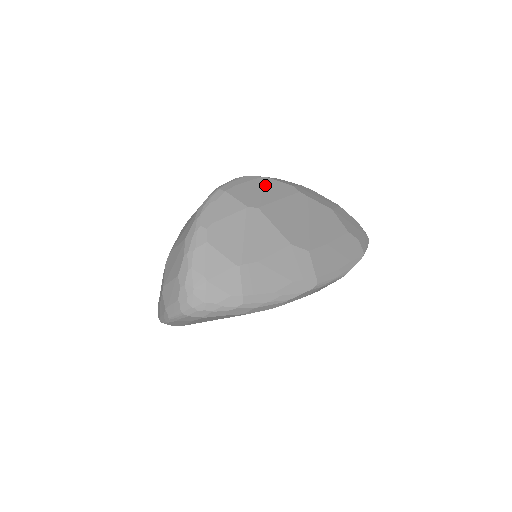
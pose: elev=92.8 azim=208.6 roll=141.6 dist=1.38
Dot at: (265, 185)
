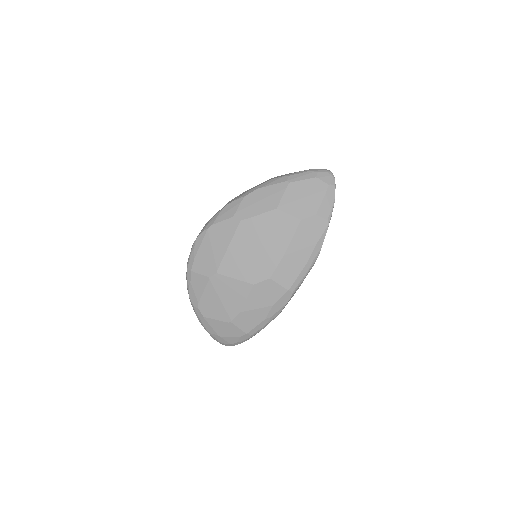
Dot at: (213, 238)
